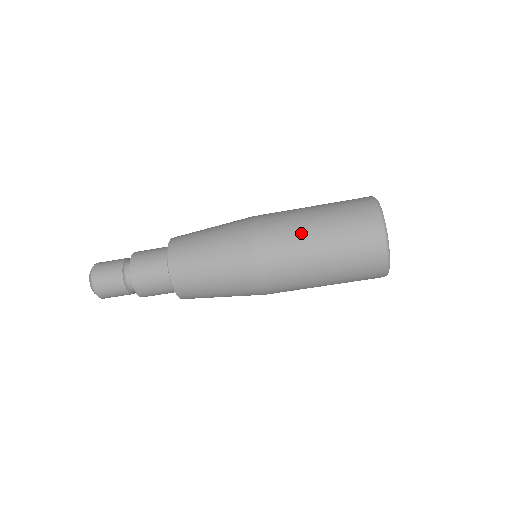
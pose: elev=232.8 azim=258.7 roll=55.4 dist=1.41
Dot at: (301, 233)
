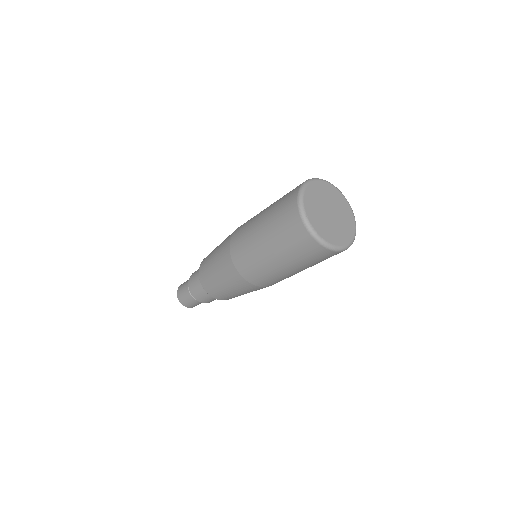
Dot at: (269, 266)
